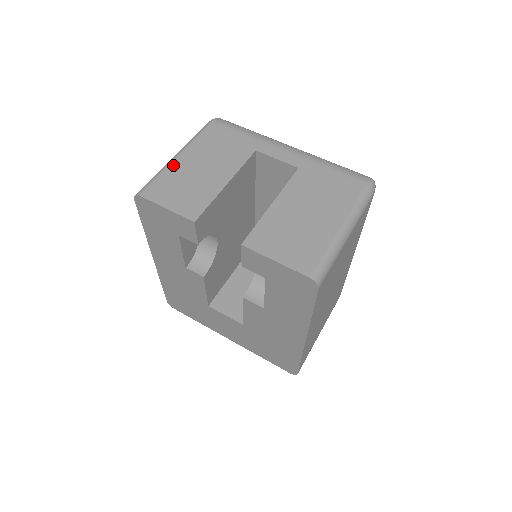
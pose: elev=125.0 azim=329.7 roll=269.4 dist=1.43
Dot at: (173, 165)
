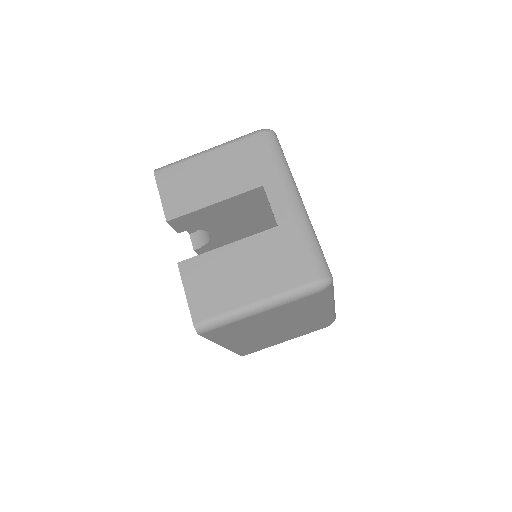
Dot at: (195, 160)
